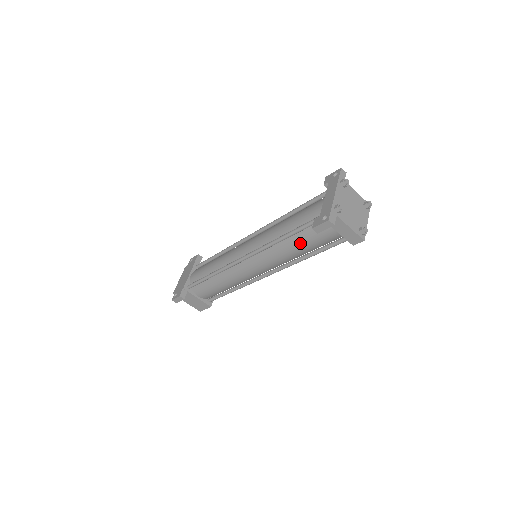
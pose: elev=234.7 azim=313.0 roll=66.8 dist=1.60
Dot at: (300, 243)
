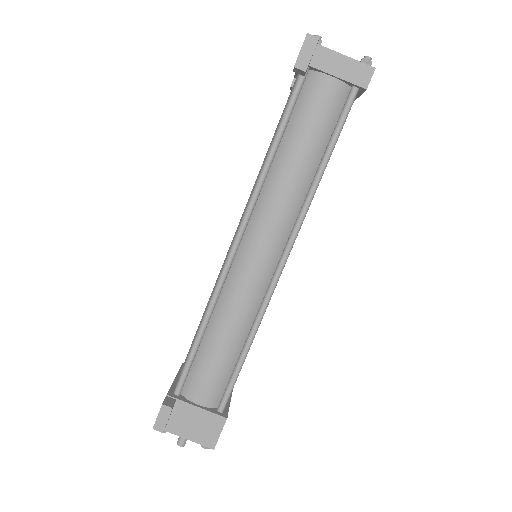
Dot at: (297, 143)
